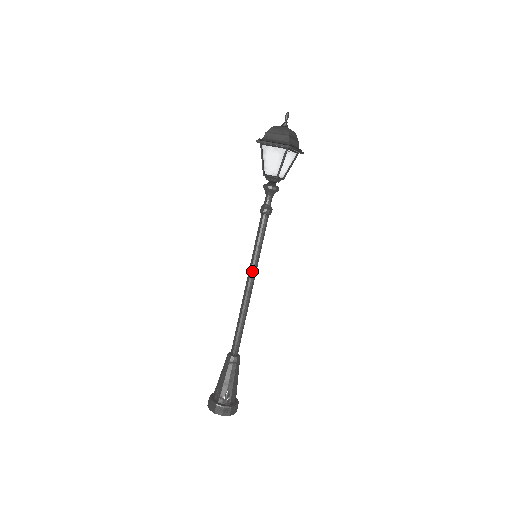
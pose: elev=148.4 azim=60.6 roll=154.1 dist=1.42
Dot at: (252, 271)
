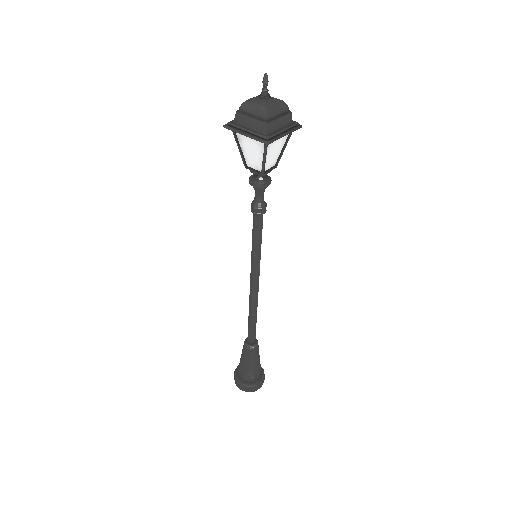
Dot at: (253, 273)
